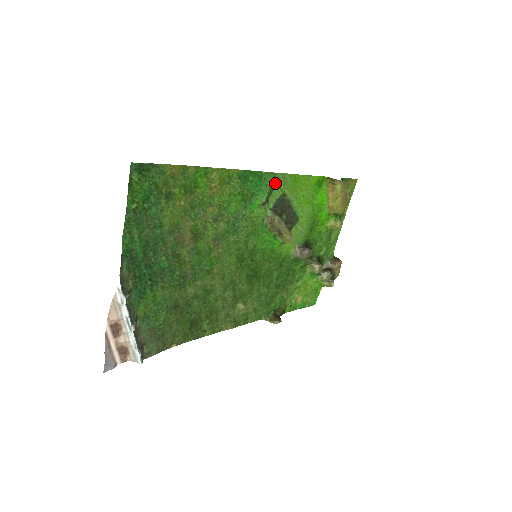
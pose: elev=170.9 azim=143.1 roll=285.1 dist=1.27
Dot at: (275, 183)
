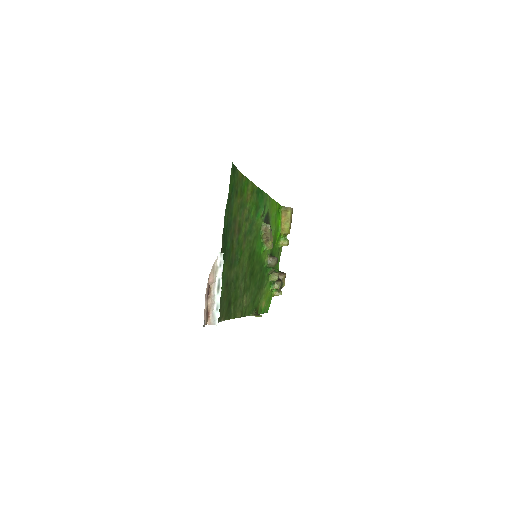
Dot at: (266, 202)
